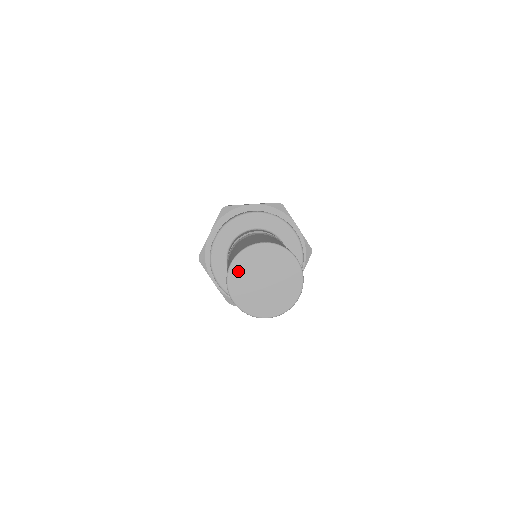
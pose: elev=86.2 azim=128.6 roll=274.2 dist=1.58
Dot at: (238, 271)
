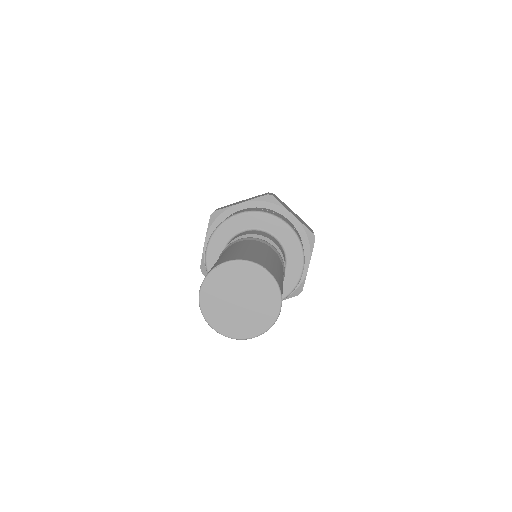
Dot at: (227, 273)
